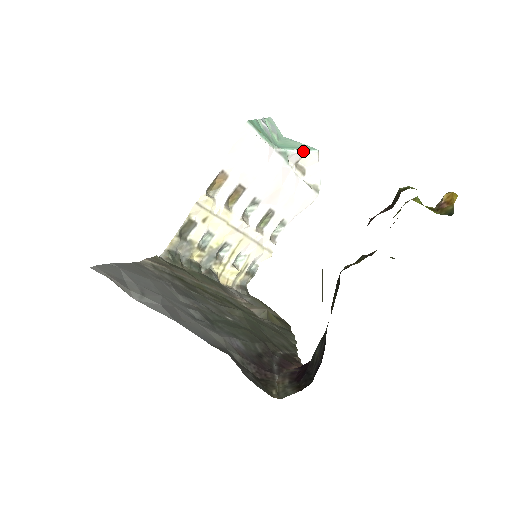
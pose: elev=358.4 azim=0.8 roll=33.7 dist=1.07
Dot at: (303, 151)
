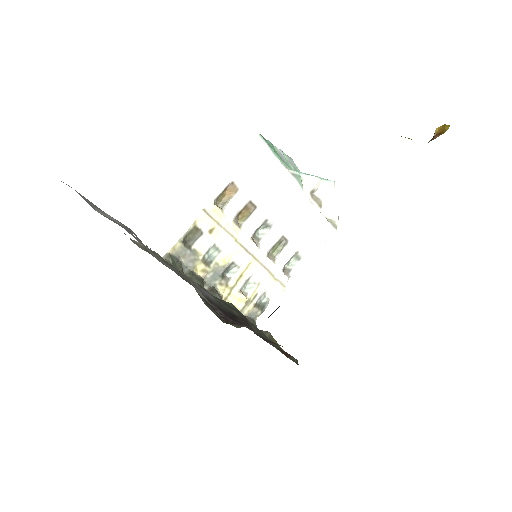
Dot at: (318, 179)
